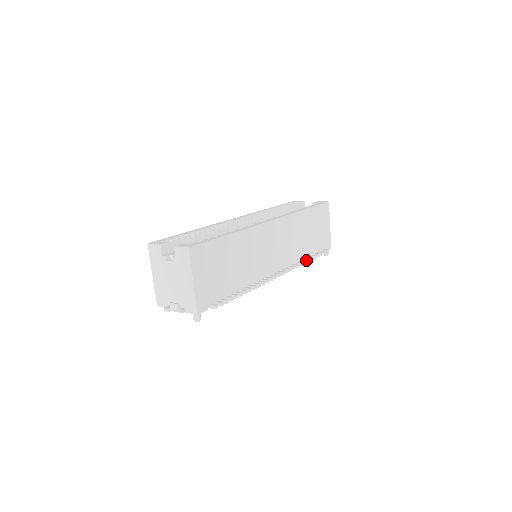
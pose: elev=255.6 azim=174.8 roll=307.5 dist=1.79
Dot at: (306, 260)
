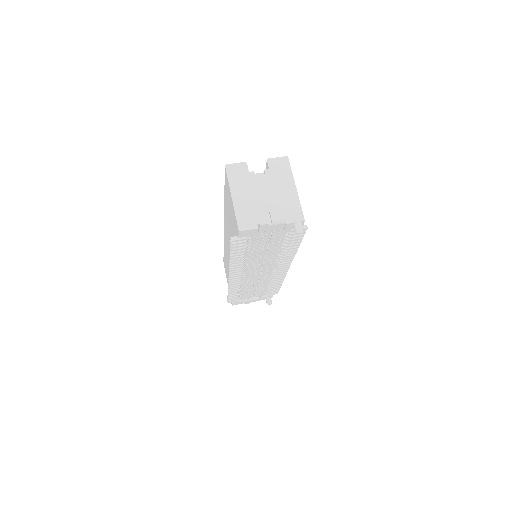
Dot at: occluded
